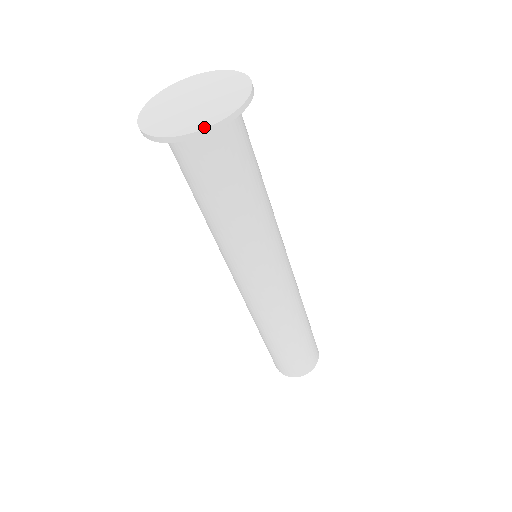
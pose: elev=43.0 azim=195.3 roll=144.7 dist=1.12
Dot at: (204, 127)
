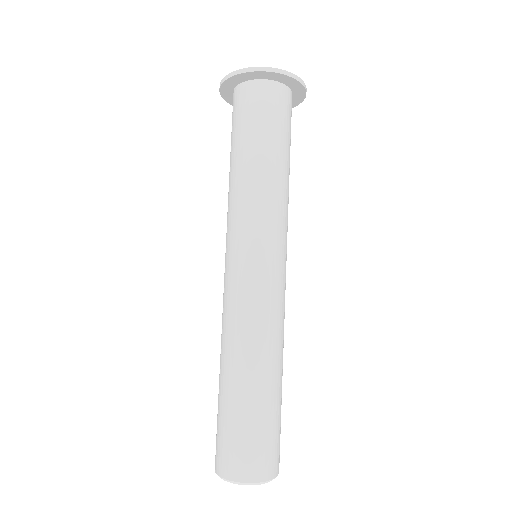
Dot at: (302, 82)
